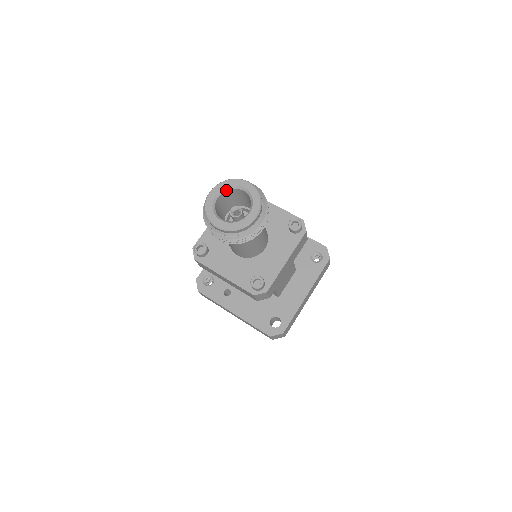
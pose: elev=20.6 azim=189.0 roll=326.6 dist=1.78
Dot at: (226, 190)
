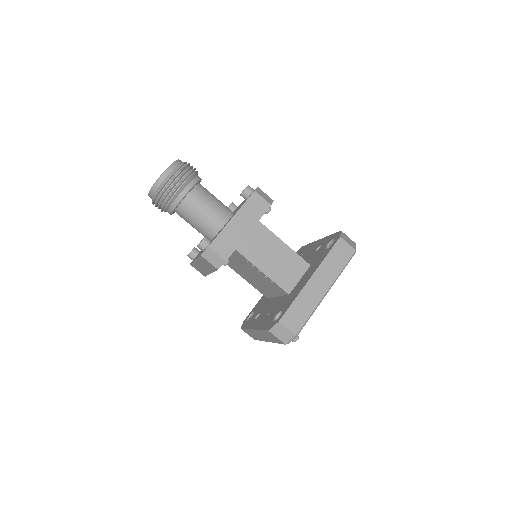
Dot at: occluded
